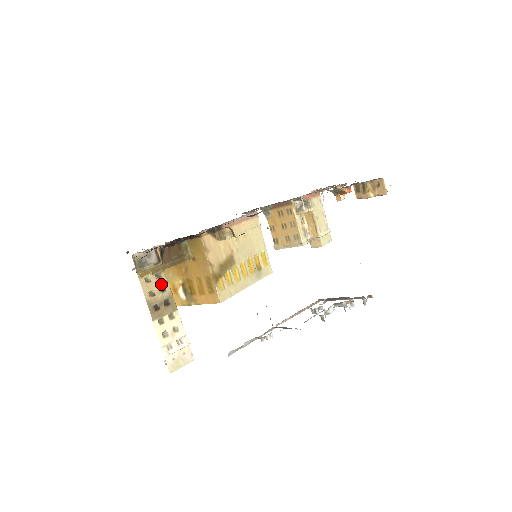
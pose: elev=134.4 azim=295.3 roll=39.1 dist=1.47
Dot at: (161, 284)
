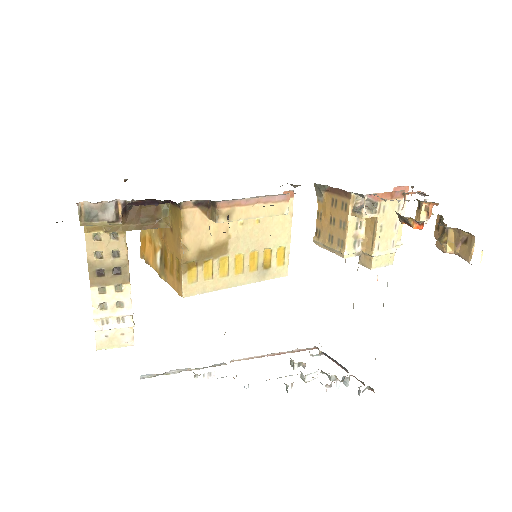
Dot at: (115, 247)
